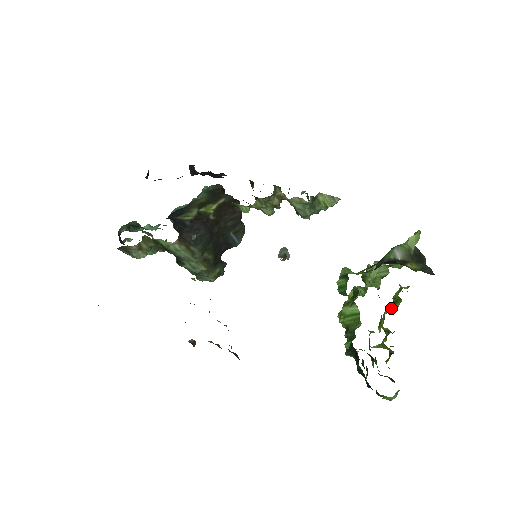
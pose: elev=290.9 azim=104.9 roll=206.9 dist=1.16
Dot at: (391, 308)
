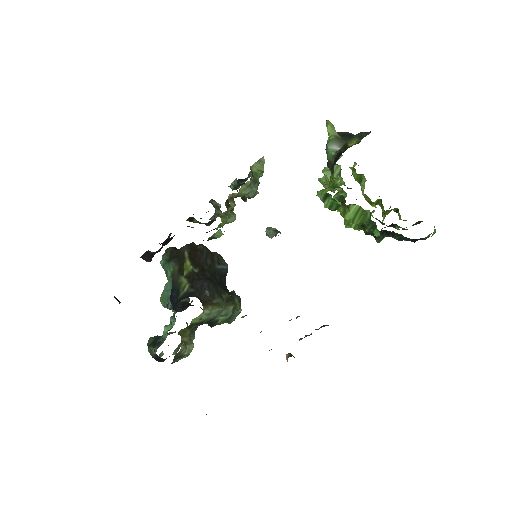
Dot at: (362, 187)
